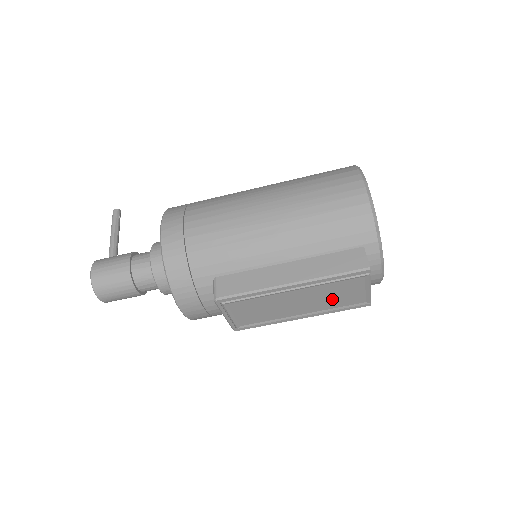
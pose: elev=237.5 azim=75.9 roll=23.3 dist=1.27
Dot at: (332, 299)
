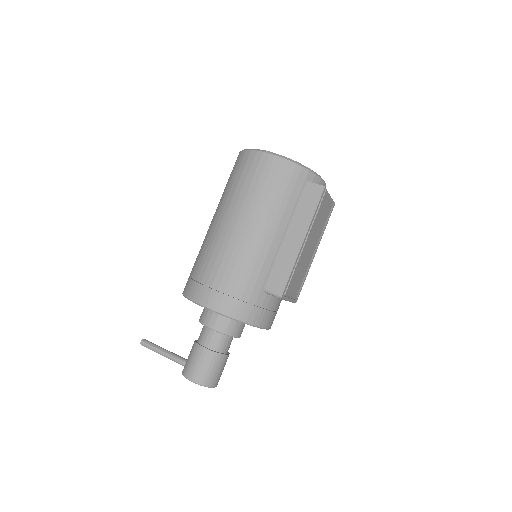
Dot at: (321, 224)
